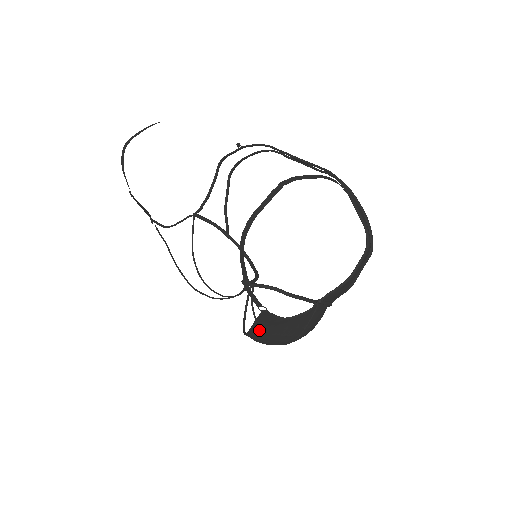
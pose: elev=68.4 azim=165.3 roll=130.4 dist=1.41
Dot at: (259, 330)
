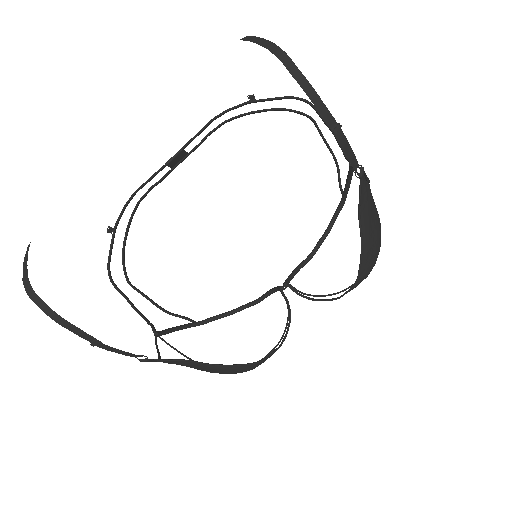
Dot at: (367, 232)
